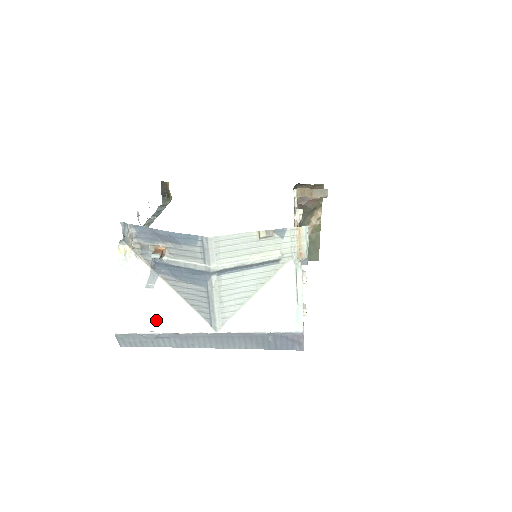
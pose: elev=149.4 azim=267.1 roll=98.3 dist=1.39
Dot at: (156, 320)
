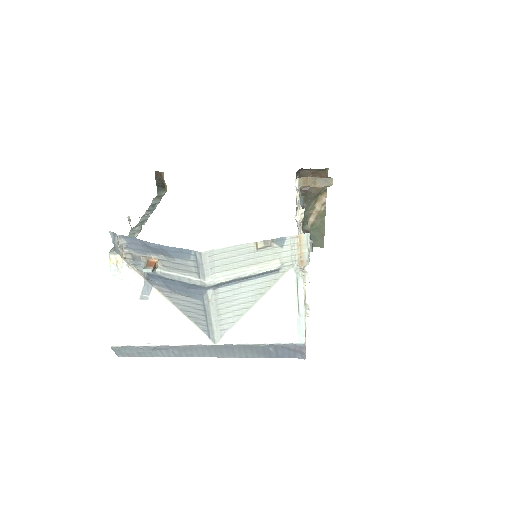
Dot at: (152, 332)
